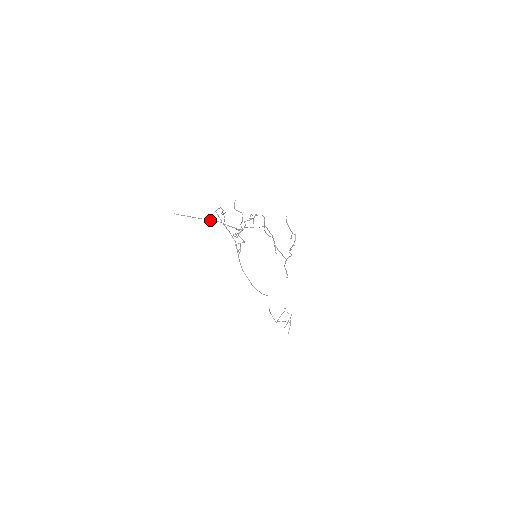
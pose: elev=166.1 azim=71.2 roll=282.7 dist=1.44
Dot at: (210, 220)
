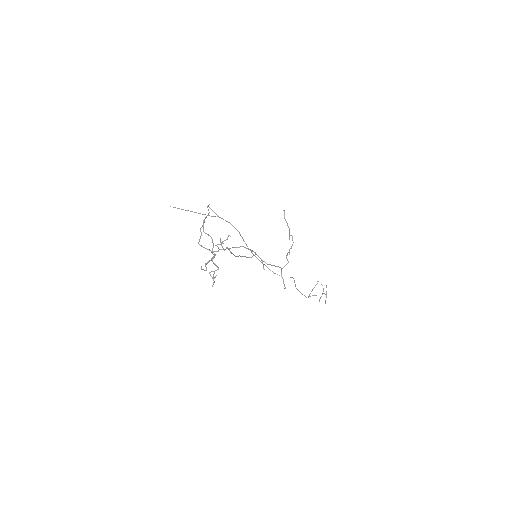
Dot at: occluded
